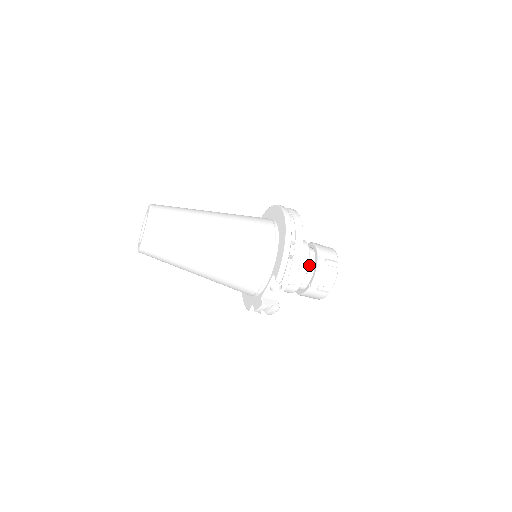
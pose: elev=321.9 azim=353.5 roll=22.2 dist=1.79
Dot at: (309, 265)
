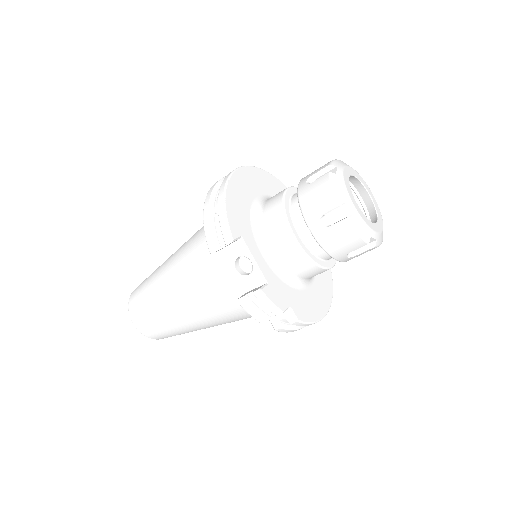
Dot at: (294, 206)
